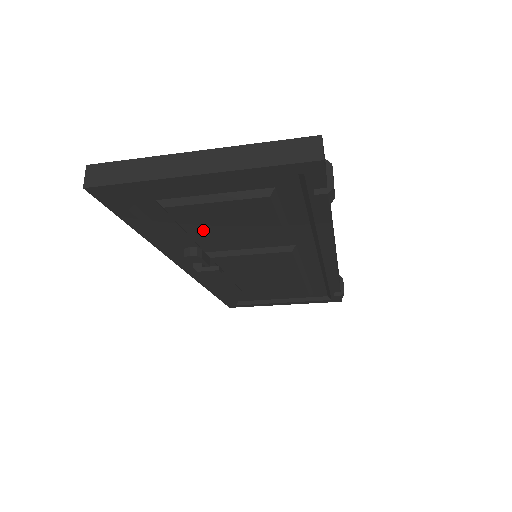
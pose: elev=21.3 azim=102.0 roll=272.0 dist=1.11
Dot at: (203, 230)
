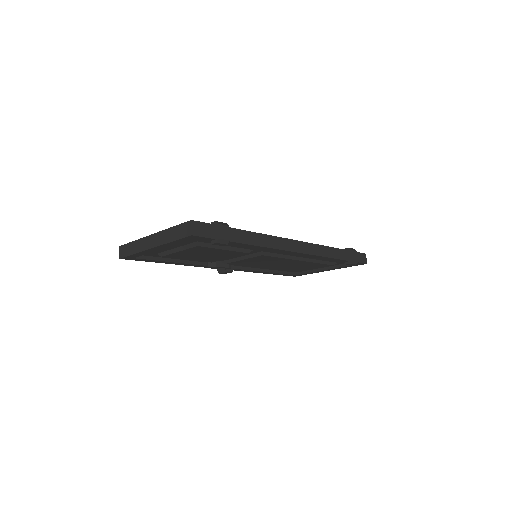
Dot at: (196, 258)
